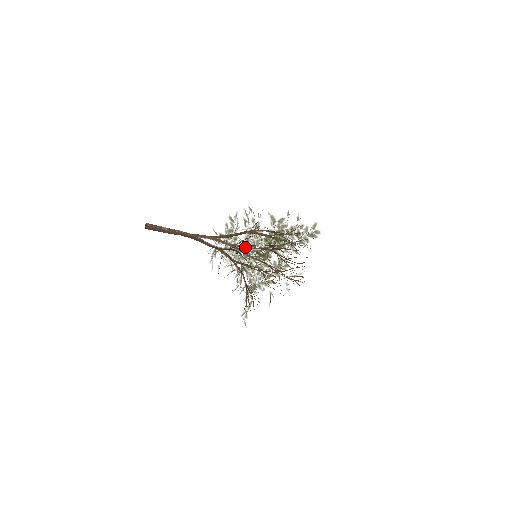
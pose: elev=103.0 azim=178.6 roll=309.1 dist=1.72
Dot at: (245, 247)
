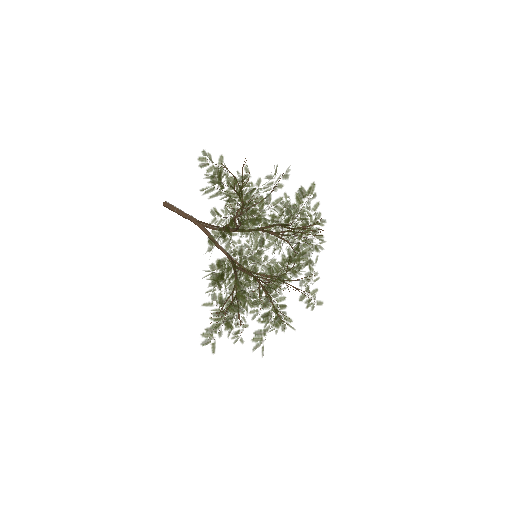
Dot at: occluded
